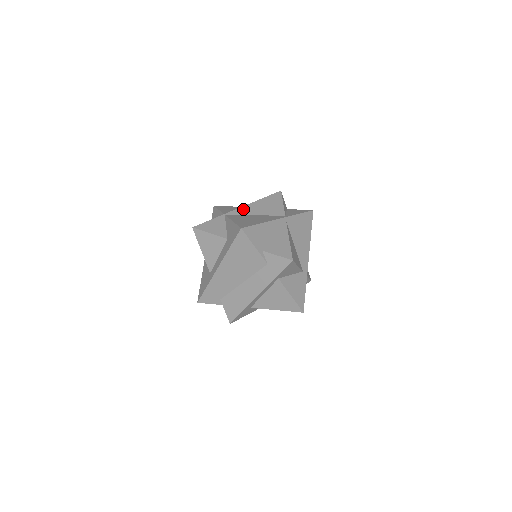
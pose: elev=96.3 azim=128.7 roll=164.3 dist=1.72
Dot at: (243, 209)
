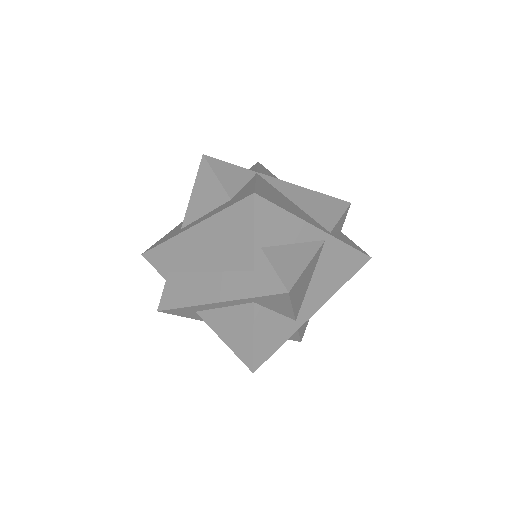
Dot at: (285, 185)
